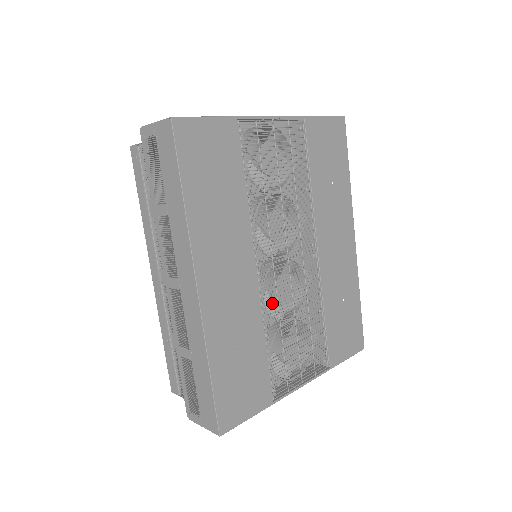
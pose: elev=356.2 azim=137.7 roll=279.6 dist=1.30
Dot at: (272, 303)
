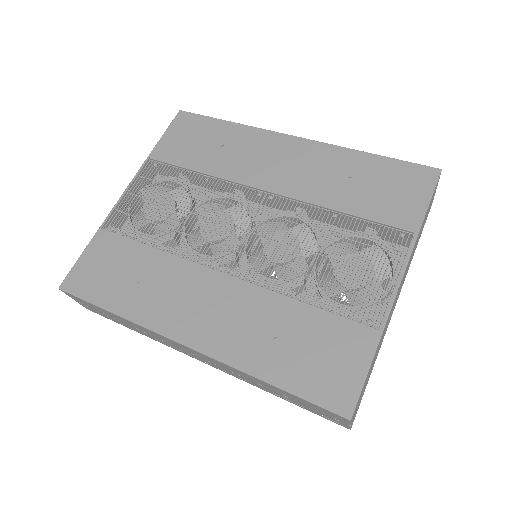
Dot at: occluded
